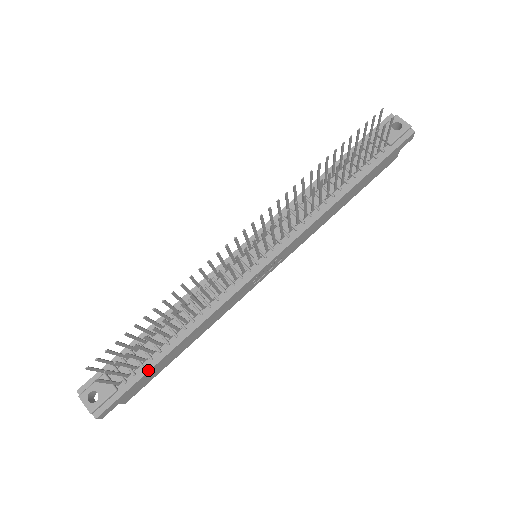
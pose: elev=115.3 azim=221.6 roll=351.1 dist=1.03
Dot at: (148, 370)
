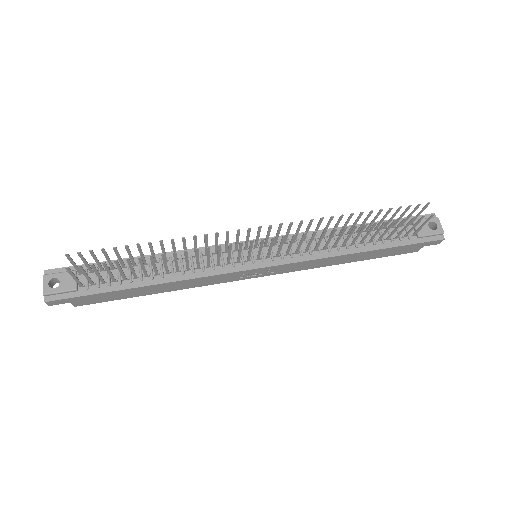
Dot at: (112, 290)
